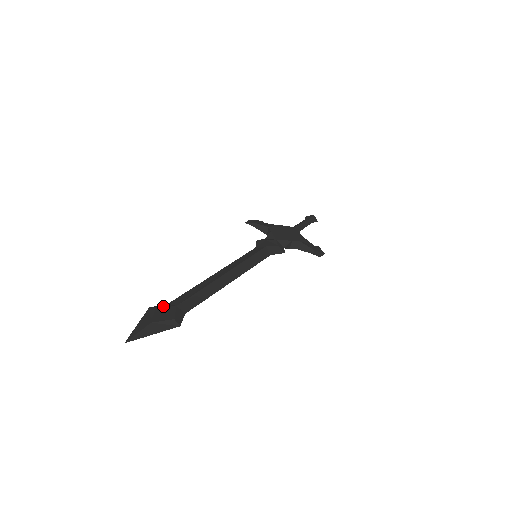
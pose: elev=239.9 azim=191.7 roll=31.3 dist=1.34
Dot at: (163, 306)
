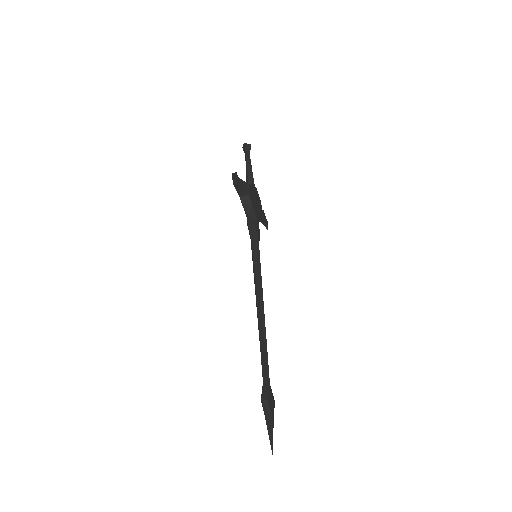
Dot at: (267, 392)
